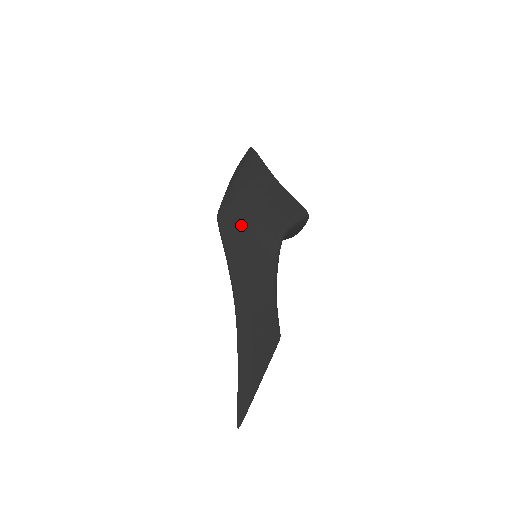
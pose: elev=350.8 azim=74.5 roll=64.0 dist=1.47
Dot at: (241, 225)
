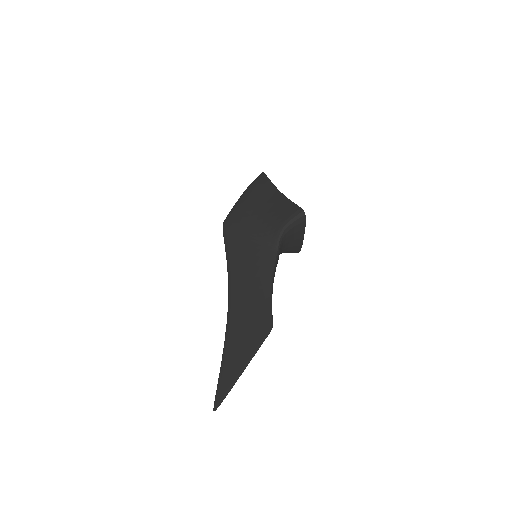
Dot at: (243, 229)
